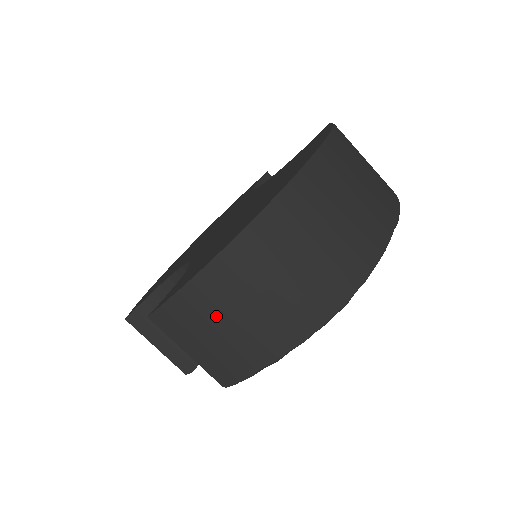
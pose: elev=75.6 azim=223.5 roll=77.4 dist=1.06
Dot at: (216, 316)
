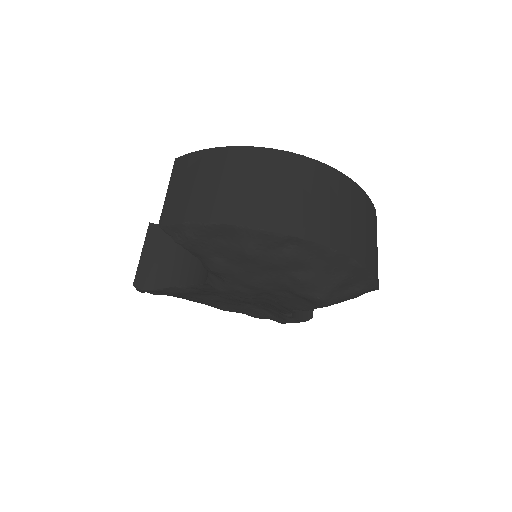
Dot at: (207, 174)
